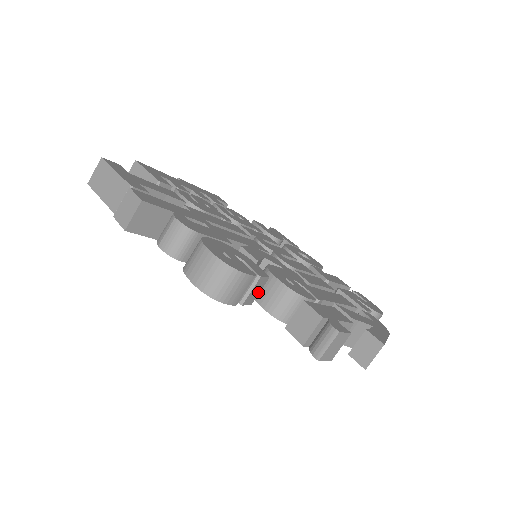
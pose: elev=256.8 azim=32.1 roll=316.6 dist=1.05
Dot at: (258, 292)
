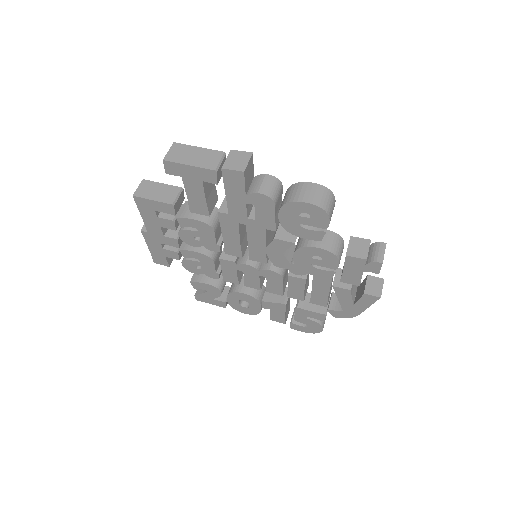
Dot at: occluded
